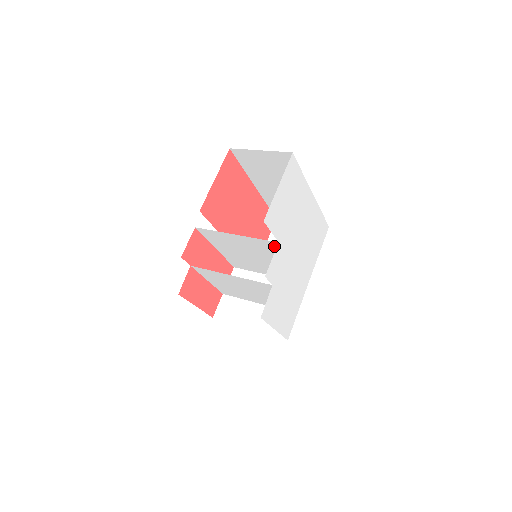
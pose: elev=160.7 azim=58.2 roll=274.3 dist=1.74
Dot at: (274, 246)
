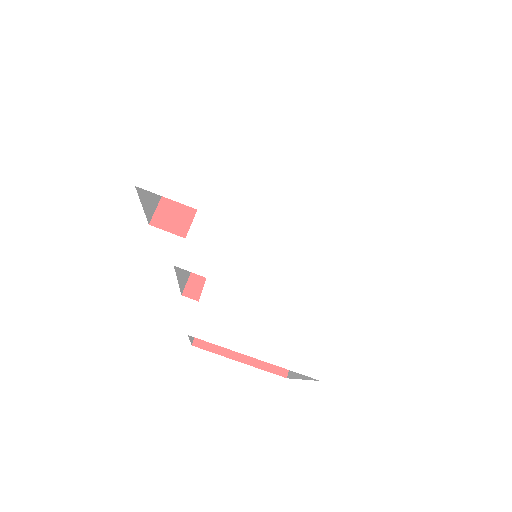
Dot at: occluded
